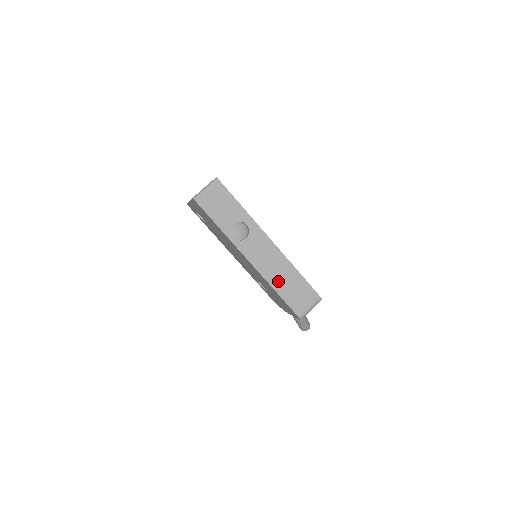
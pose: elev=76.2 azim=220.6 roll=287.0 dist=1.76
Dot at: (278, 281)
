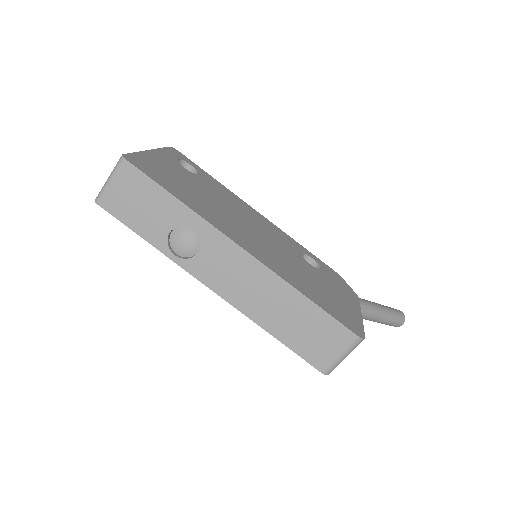
Dot at: (271, 317)
